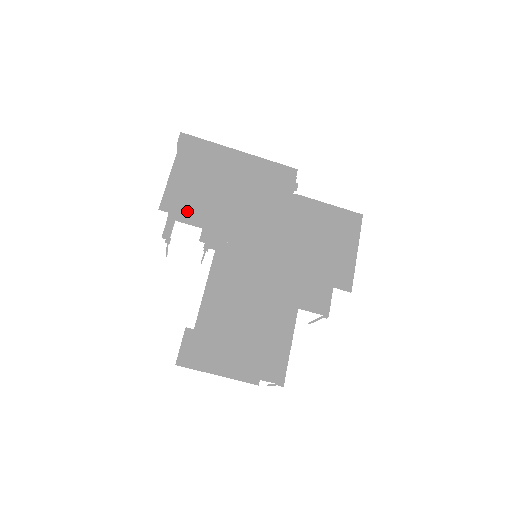
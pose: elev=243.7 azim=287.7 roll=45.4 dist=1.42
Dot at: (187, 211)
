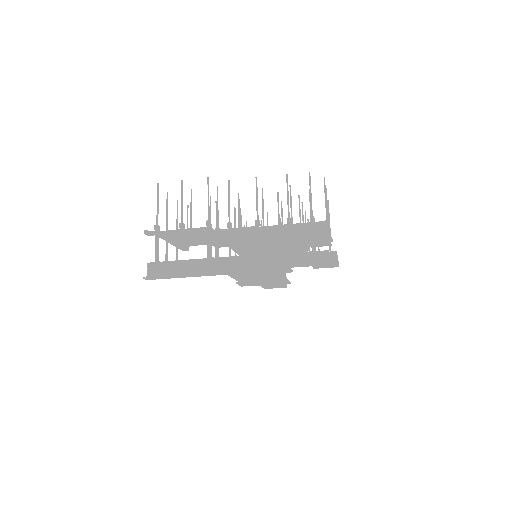
Dot at: occluded
